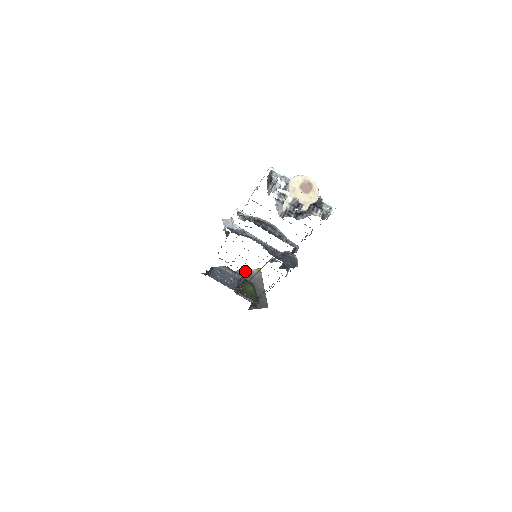
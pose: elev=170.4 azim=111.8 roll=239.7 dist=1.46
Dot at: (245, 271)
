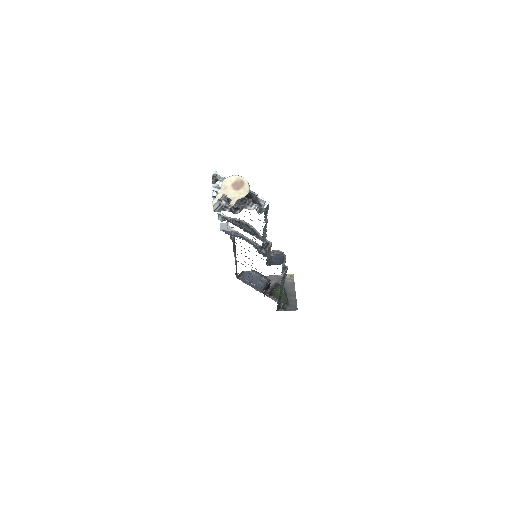
Dot at: (278, 276)
